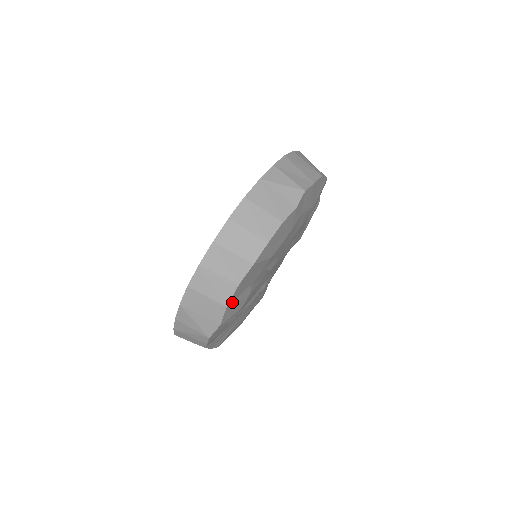
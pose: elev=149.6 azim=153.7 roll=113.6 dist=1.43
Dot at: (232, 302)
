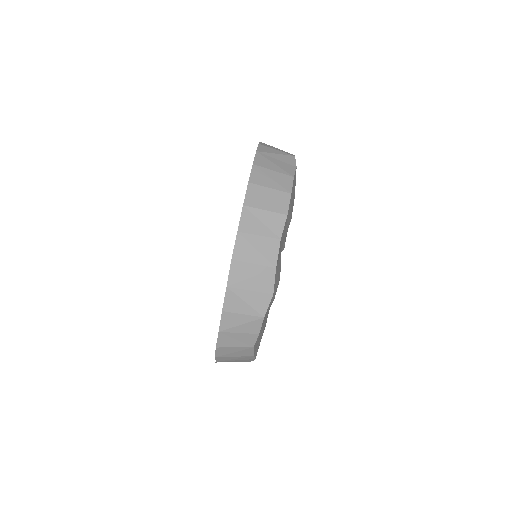
Dot at: (277, 265)
